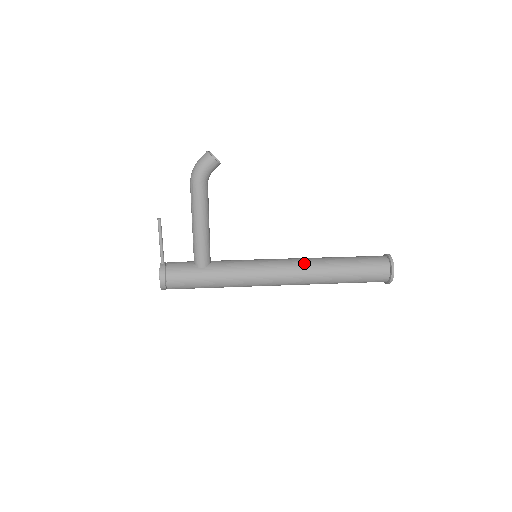
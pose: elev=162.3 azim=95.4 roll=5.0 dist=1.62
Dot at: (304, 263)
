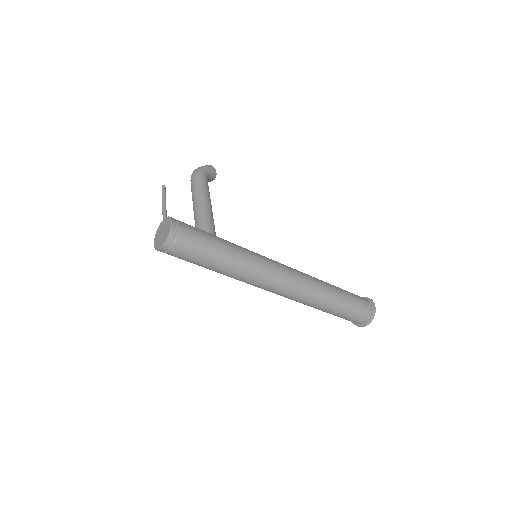
Dot at: occluded
